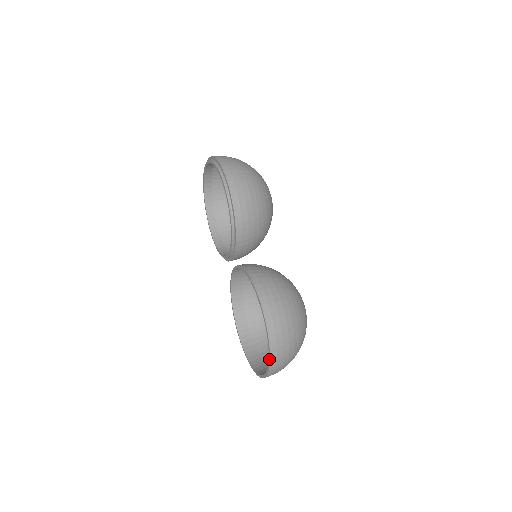
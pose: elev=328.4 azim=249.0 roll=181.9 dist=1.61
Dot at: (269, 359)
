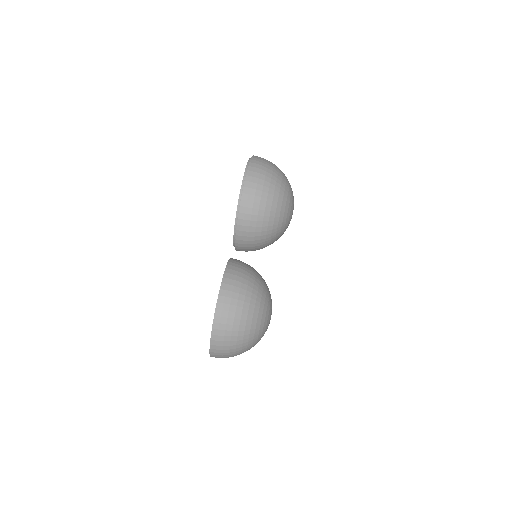
Dot at: (210, 346)
